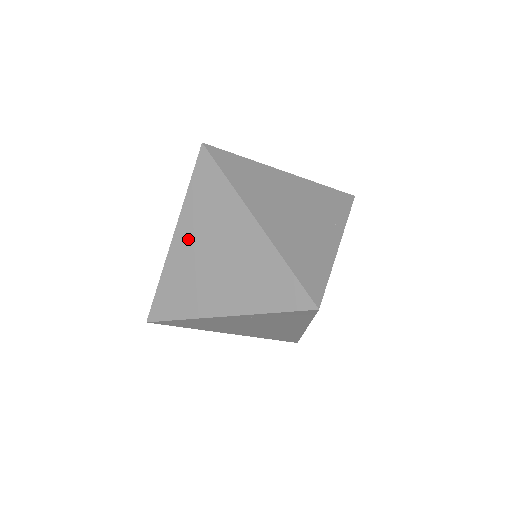
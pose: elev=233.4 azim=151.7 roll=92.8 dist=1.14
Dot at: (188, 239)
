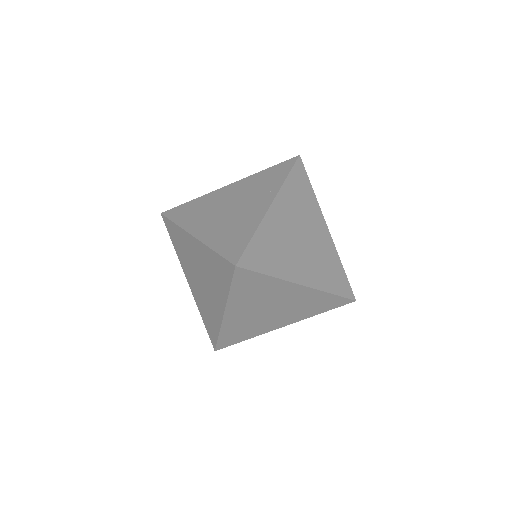
Dot at: (190, 278)
